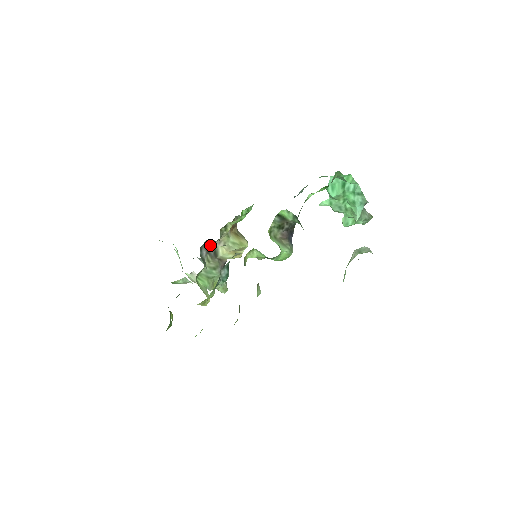
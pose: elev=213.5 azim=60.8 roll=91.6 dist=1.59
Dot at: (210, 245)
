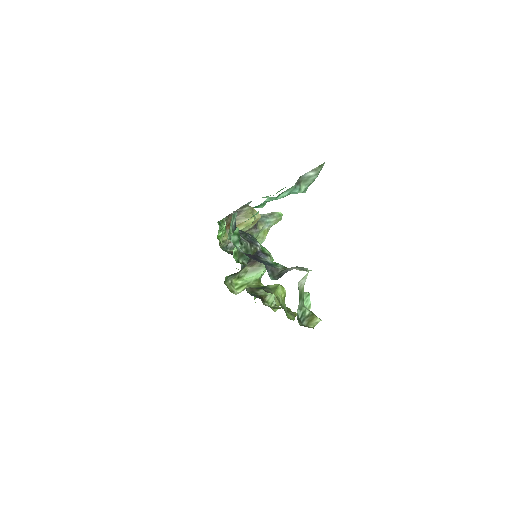
Dot at: occluded
